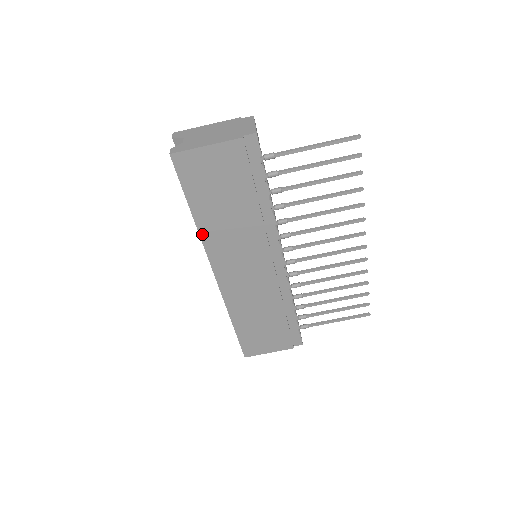
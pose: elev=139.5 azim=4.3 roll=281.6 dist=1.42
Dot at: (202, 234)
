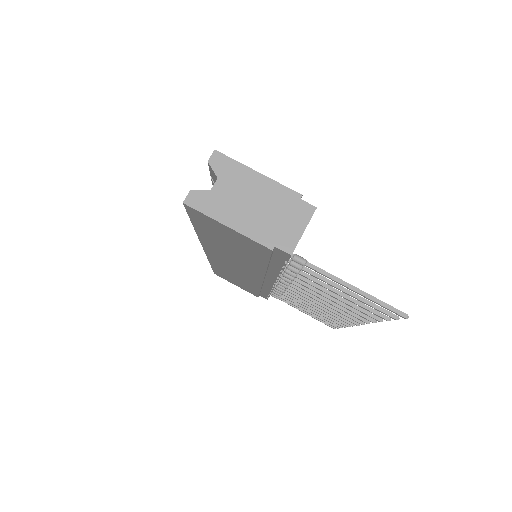
Dot at: (201, 237)
